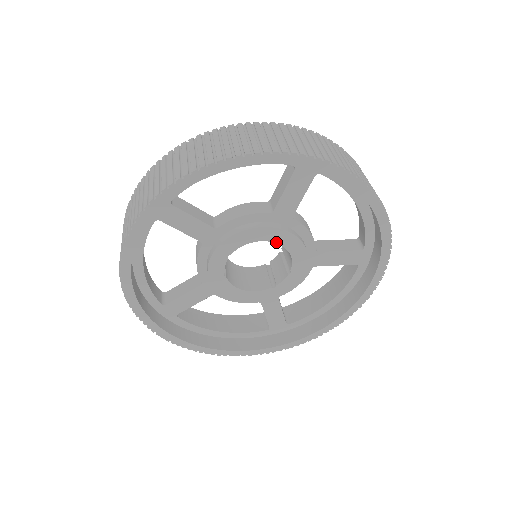
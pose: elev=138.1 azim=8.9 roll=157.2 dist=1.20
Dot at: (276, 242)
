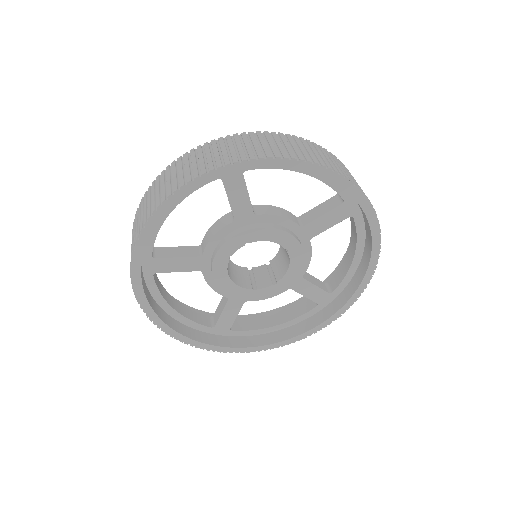
Dot at: (288, 252)
